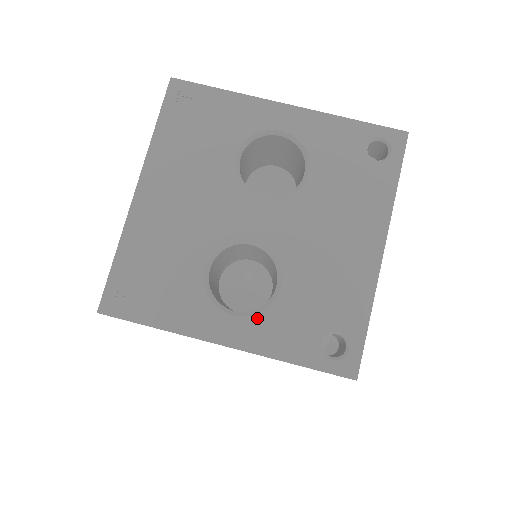
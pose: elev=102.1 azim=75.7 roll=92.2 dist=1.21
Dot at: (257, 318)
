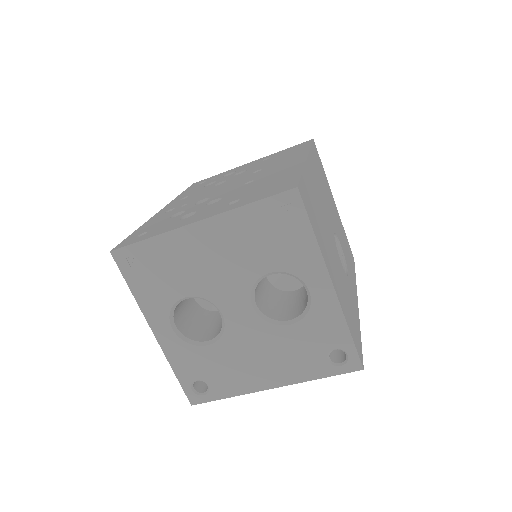
Dot at: (181, 342)
